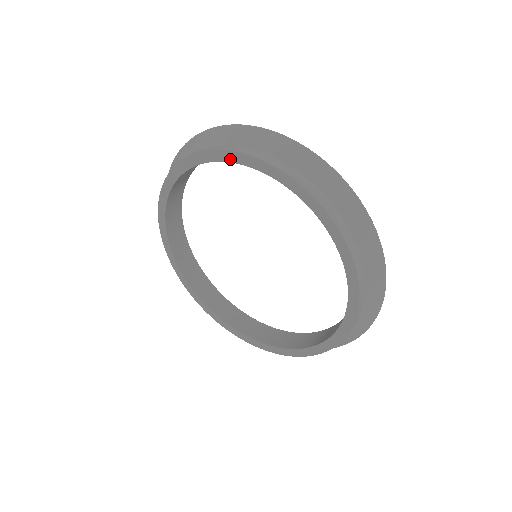
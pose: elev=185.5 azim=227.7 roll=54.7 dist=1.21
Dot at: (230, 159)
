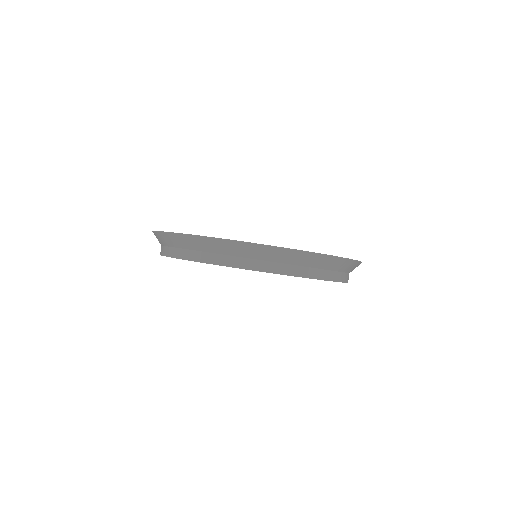
Dot at: occluded
